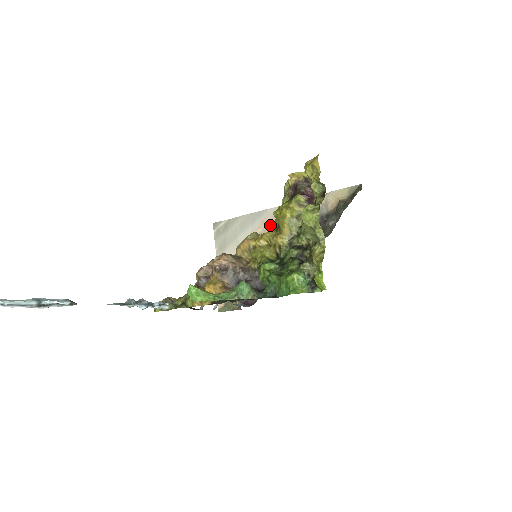
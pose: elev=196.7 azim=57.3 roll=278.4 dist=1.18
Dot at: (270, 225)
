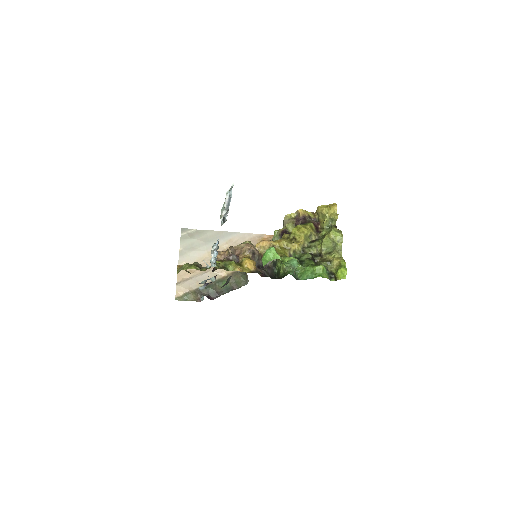
Dot at: (237, 244)
